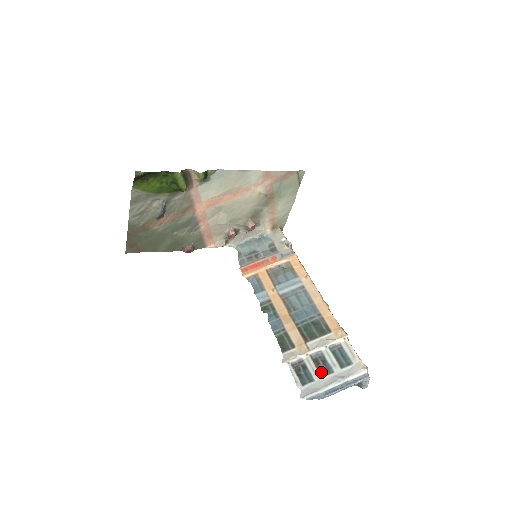
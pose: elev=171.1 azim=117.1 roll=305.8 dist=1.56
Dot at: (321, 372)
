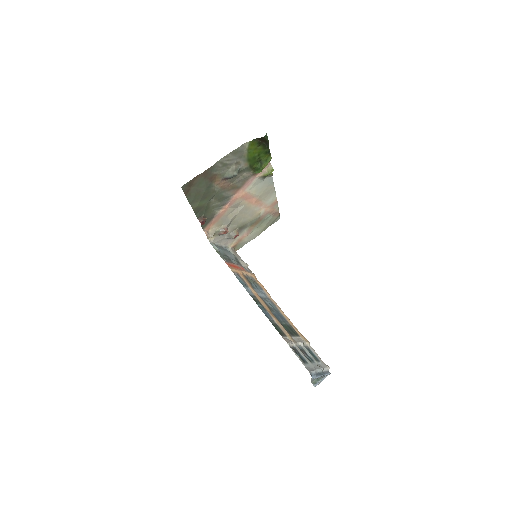
Dot at: (308, 359)
